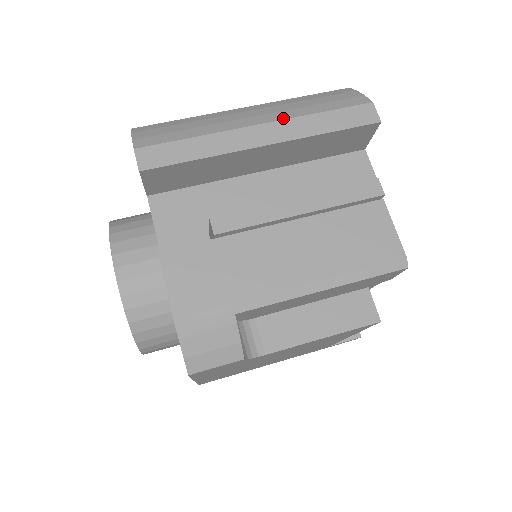
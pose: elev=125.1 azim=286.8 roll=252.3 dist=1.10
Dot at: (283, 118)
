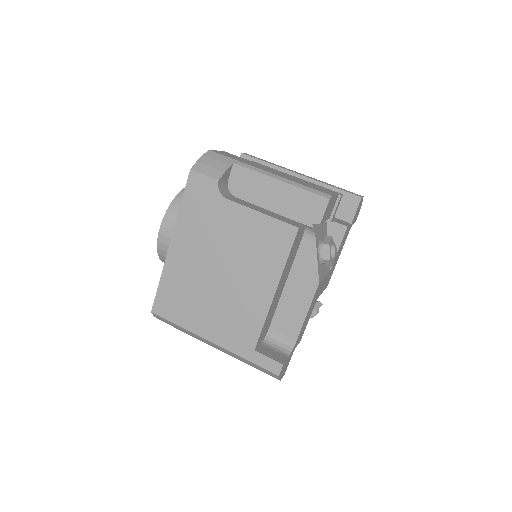
Dot at: occluded
